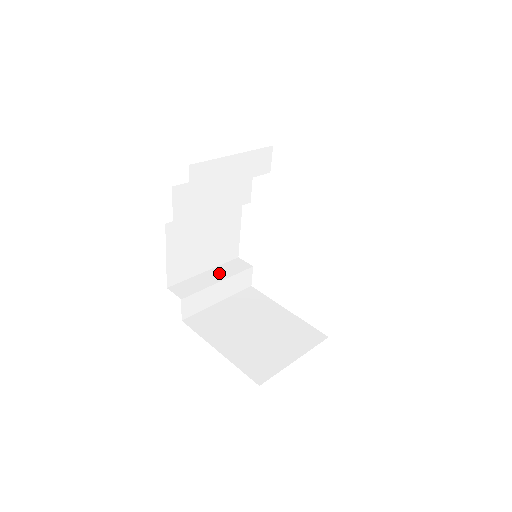
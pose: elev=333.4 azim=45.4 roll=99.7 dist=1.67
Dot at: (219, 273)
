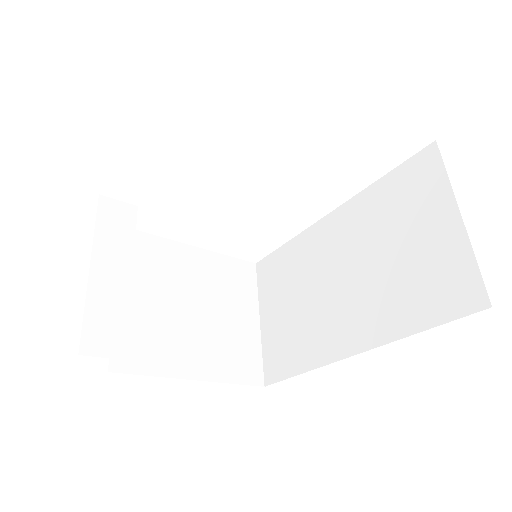
Dot at: (113, 256)
